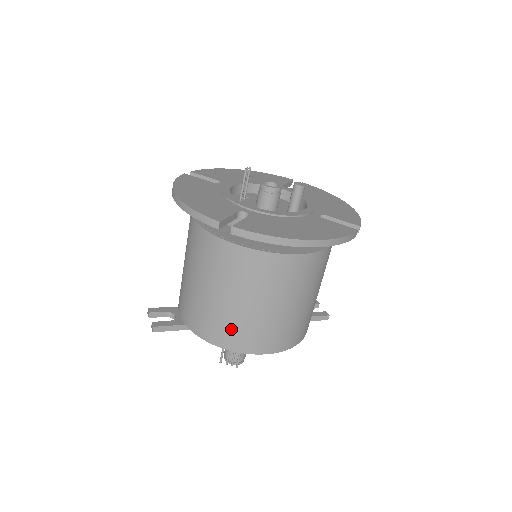
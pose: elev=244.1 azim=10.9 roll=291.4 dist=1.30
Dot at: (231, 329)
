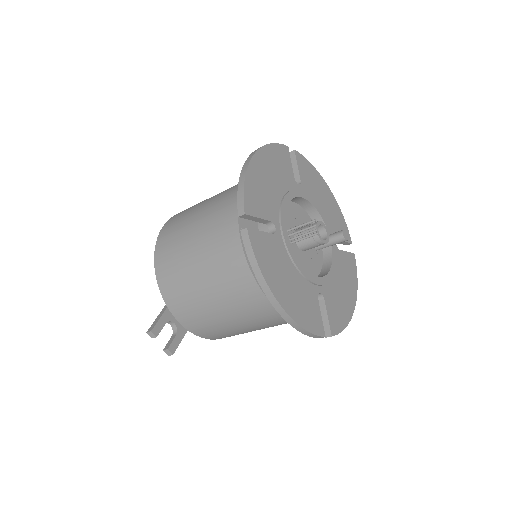
Dot at: occluded
